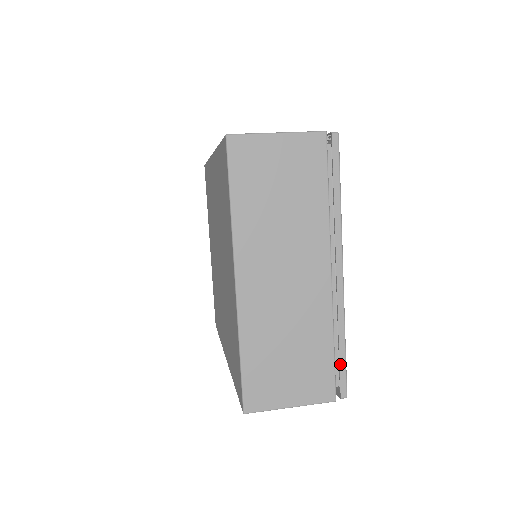
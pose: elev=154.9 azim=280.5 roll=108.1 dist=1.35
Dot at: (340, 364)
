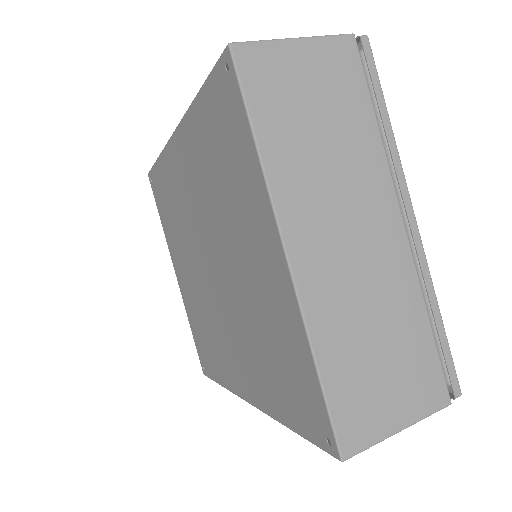
Dot at: (443, 349)
